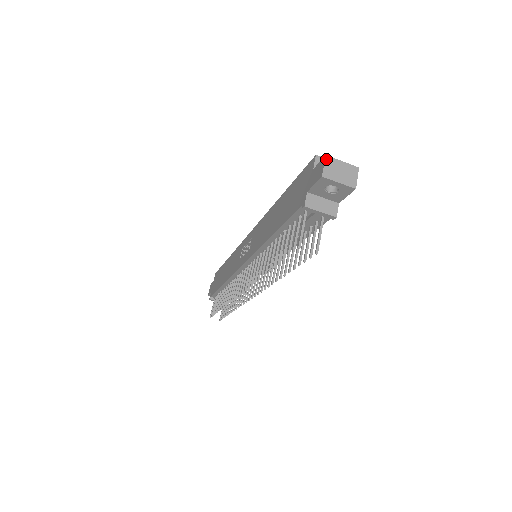
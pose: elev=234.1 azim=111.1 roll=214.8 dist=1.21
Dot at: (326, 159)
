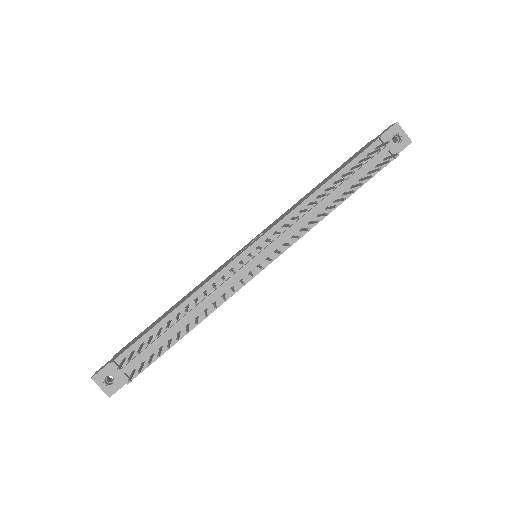
Dot at: occluded
